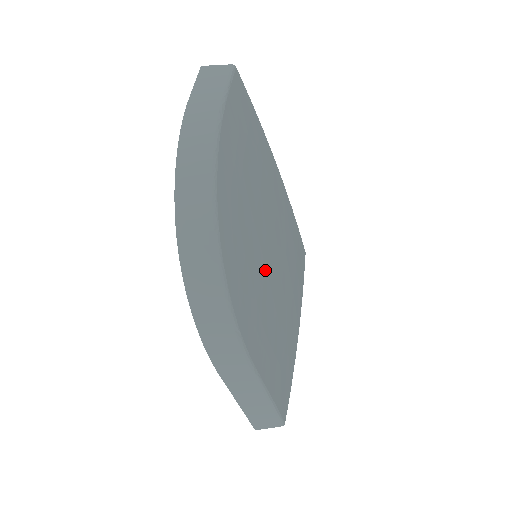
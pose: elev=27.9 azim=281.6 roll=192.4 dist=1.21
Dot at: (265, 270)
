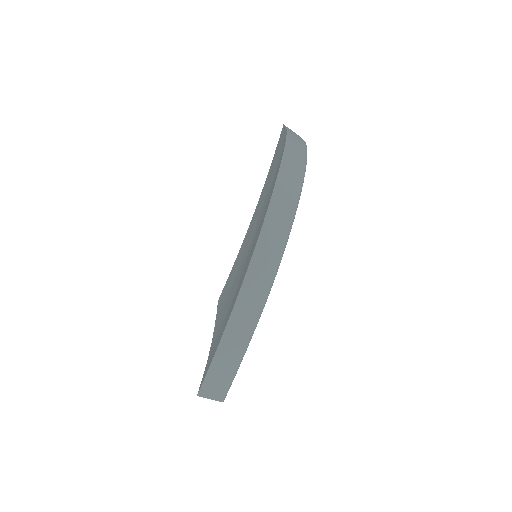
Dot at: occluded
